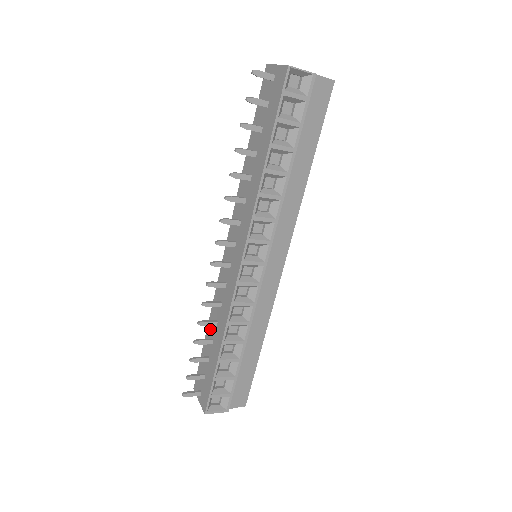
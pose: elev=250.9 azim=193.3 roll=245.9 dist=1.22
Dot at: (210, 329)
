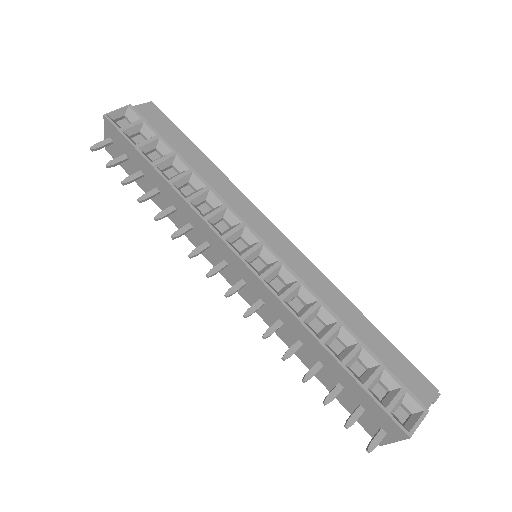
Dot at: (307, 361)
